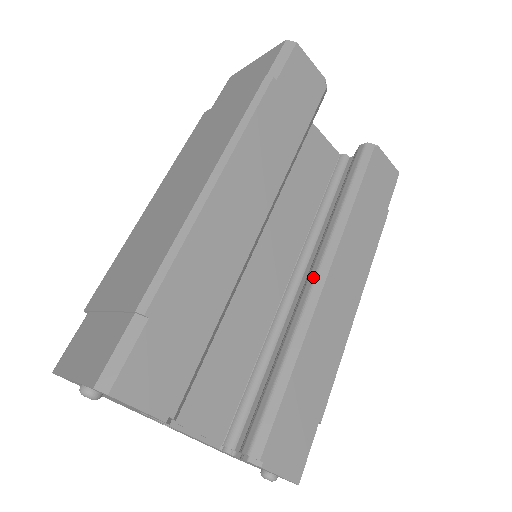
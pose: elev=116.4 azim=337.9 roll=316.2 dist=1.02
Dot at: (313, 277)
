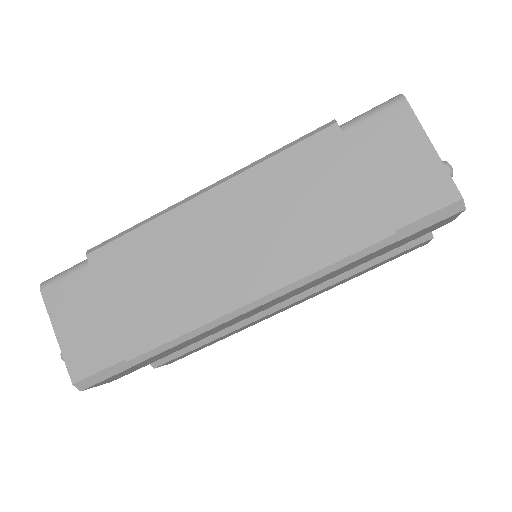
Dot at: occluded
